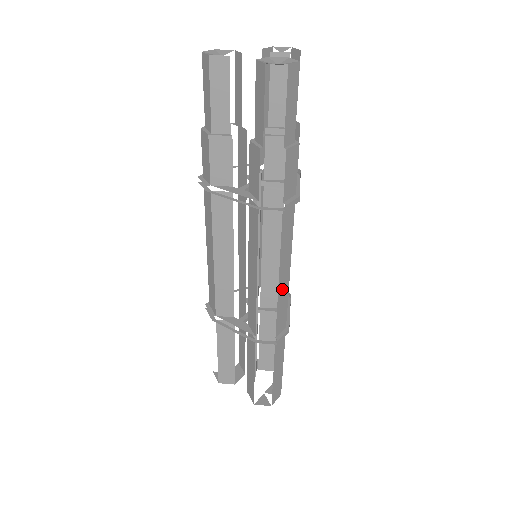
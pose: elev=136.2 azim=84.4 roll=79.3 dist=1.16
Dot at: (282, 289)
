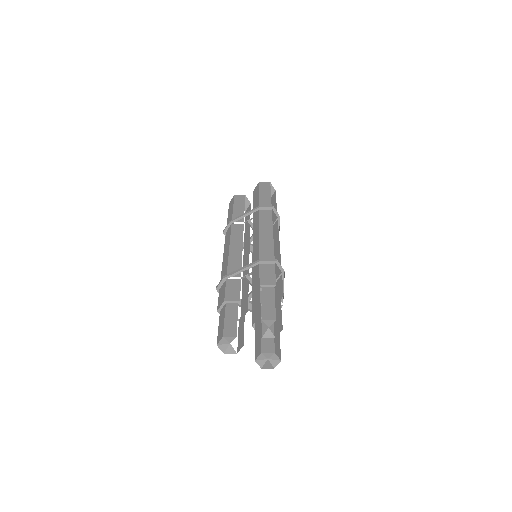
Dot at: occluded
